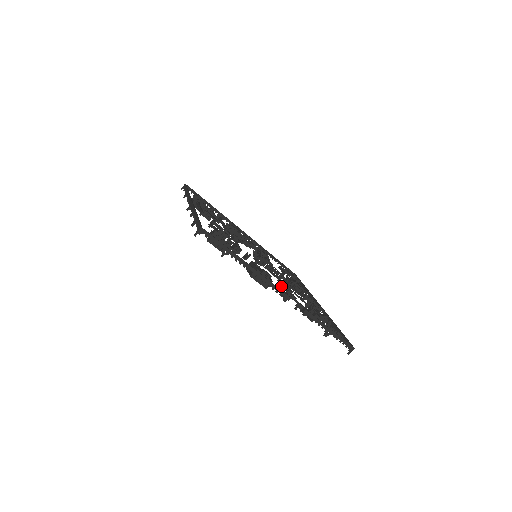
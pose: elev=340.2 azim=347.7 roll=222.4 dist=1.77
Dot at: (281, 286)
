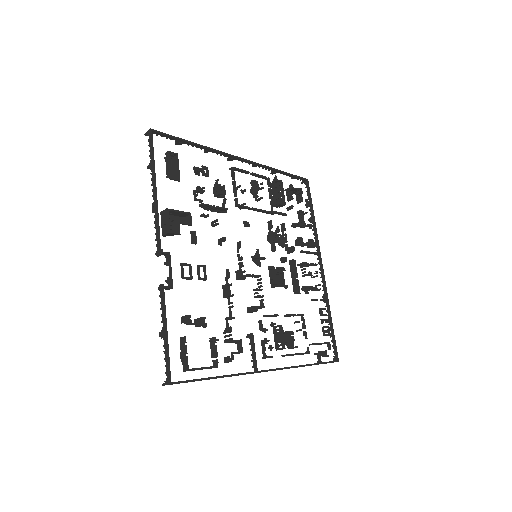
Dot at: (223, 285)
